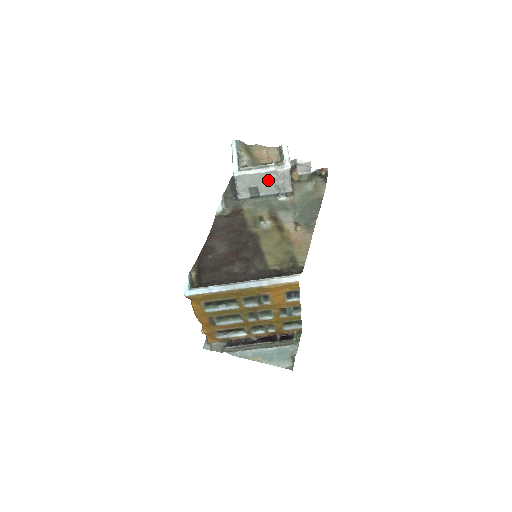
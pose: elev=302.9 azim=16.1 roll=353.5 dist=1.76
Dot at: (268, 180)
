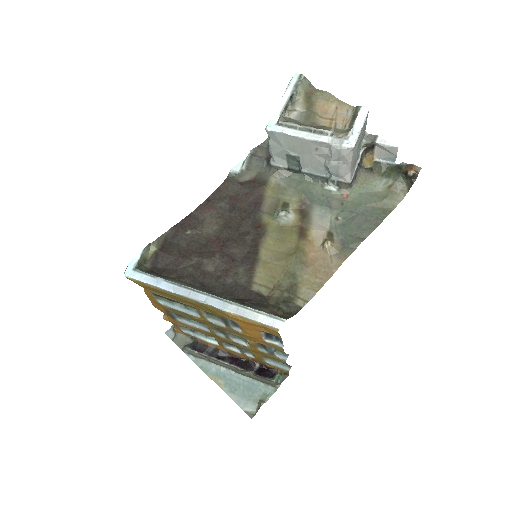
Dot at: (316, 153)
